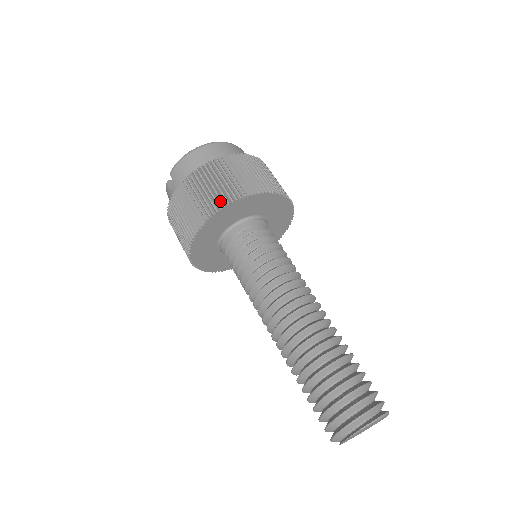
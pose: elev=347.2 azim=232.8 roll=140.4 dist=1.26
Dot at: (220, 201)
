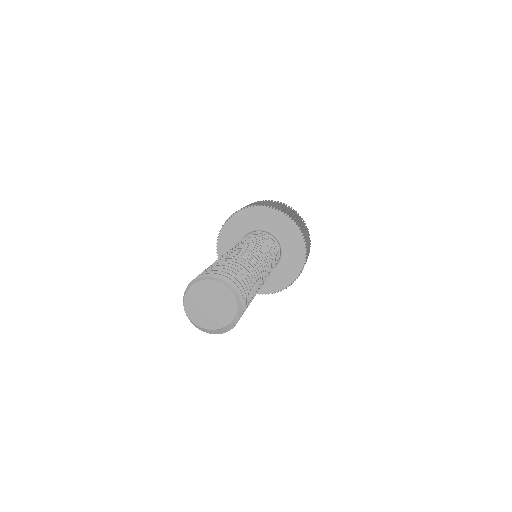
Dot at: occluded
